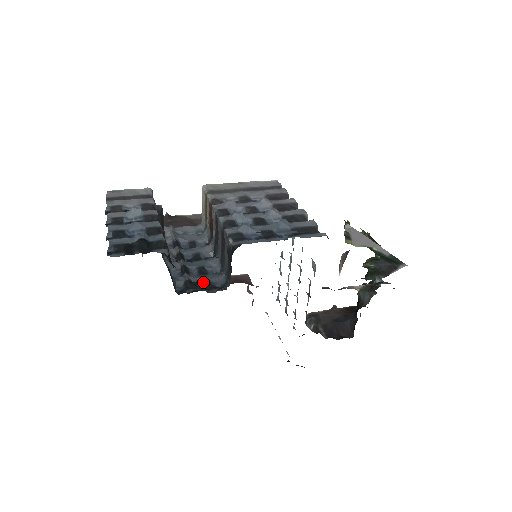
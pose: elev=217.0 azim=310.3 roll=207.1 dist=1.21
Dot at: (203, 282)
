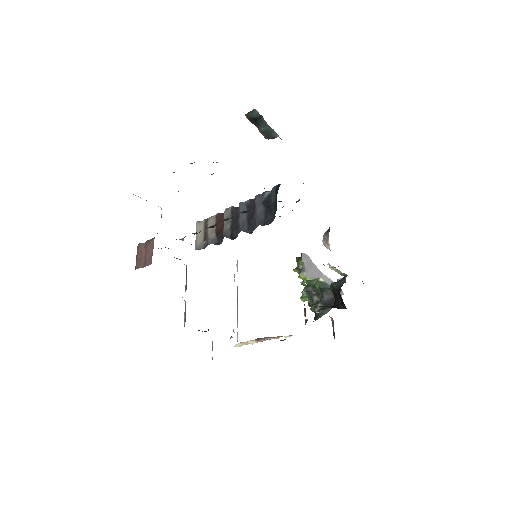
Dot at: occluded
